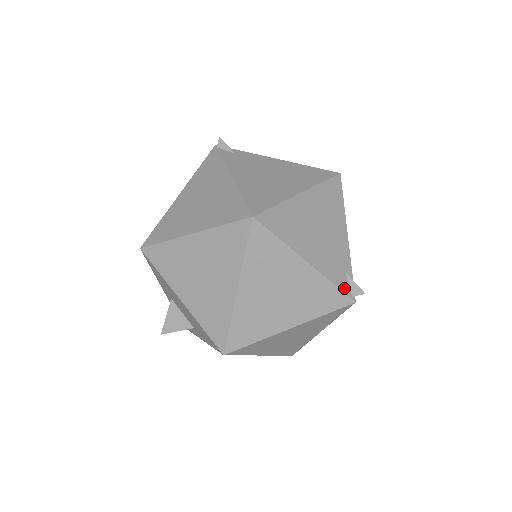
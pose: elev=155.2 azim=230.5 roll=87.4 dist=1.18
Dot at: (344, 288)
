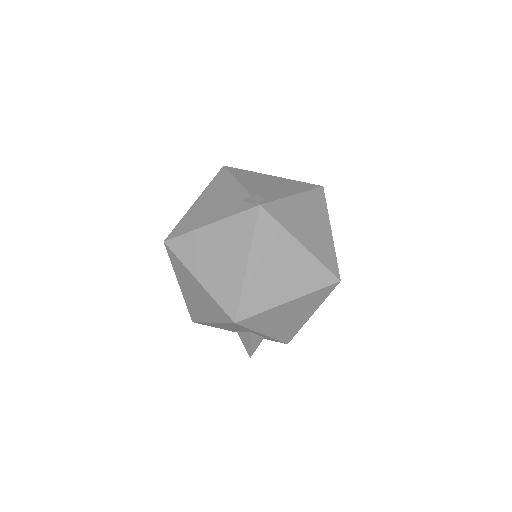
Dot at: (246, 208)
